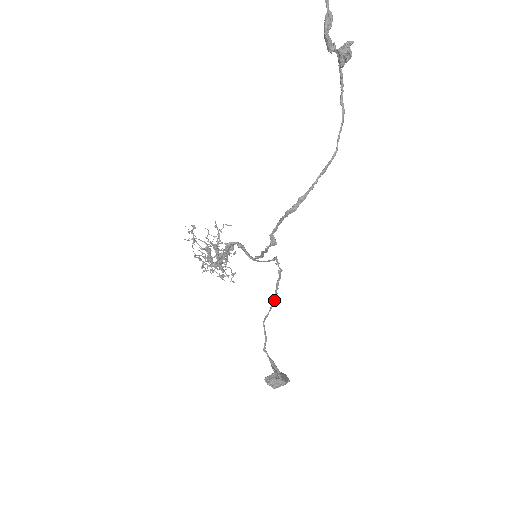
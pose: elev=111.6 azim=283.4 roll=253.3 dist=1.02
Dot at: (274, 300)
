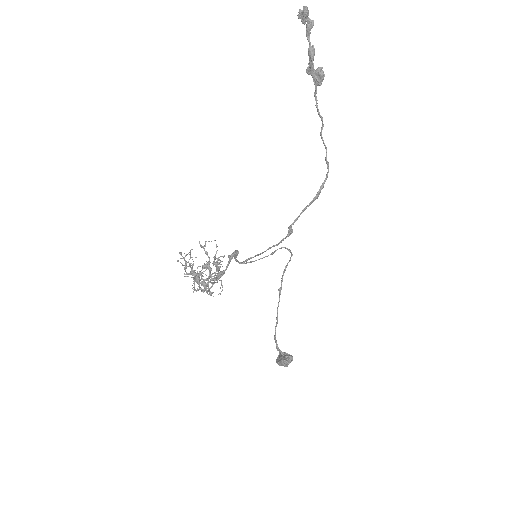
Dot at: (281, 287)
